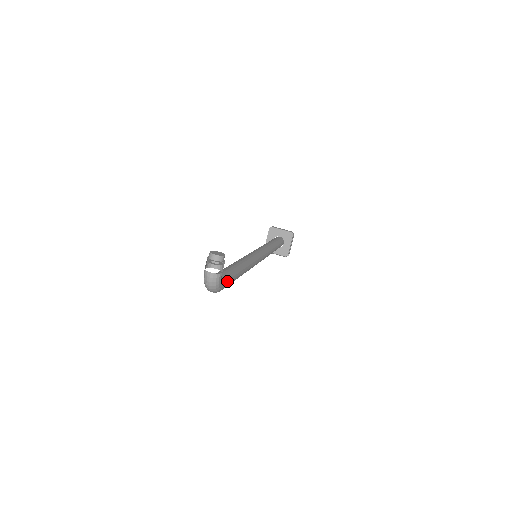
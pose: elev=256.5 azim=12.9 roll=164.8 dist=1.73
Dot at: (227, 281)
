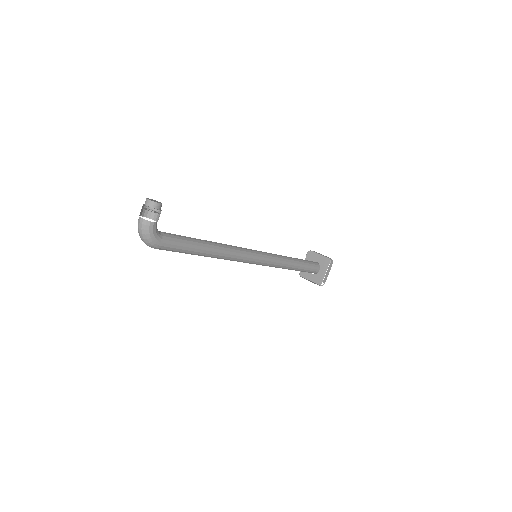
Dot at: (171, 241)
